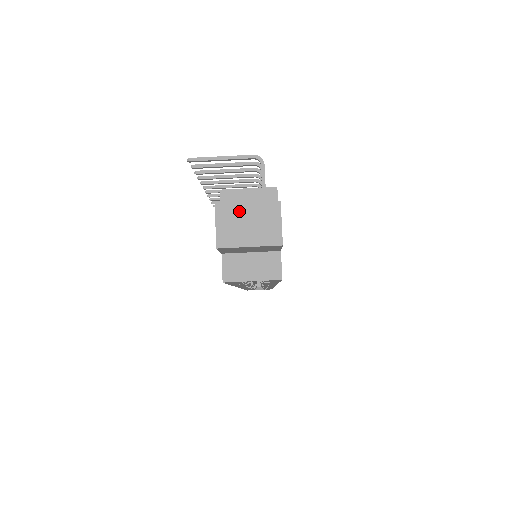
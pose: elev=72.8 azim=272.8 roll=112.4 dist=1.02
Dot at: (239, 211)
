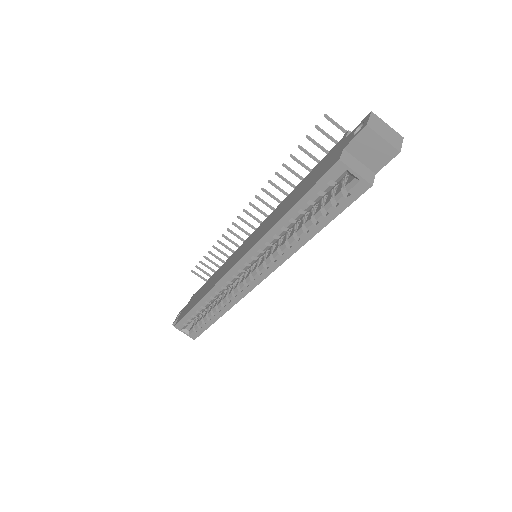
Dot at: (383, 123)
